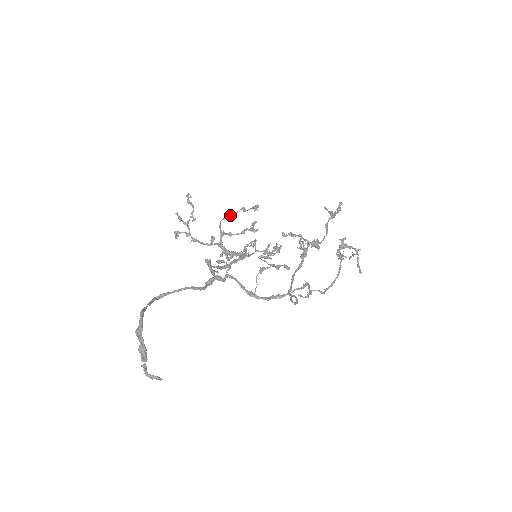
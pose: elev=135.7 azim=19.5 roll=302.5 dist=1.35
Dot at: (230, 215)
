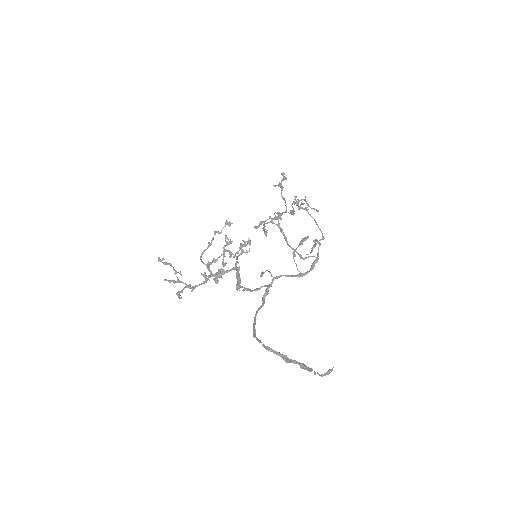
Dot at: (209, 245)
